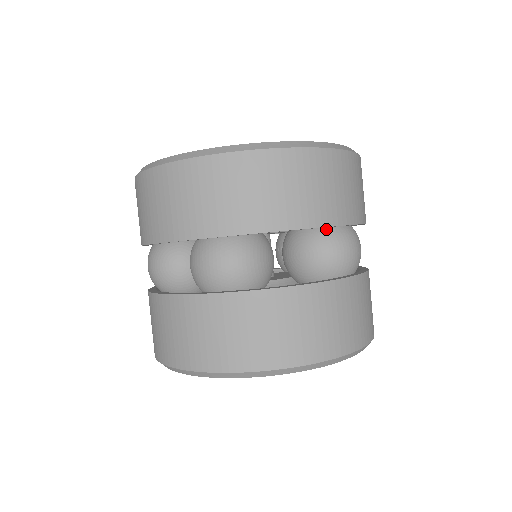
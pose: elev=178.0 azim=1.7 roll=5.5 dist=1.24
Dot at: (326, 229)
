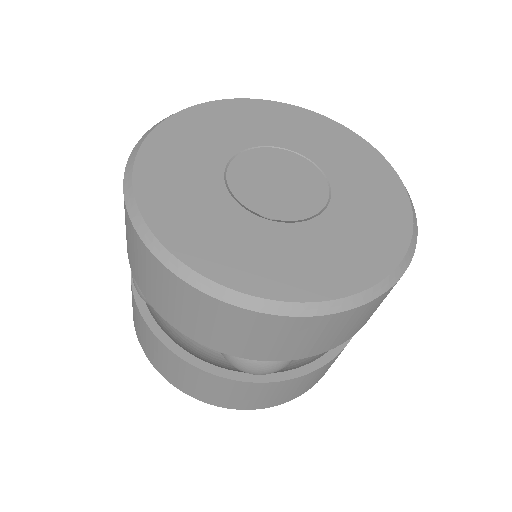
Dot at: occluded
